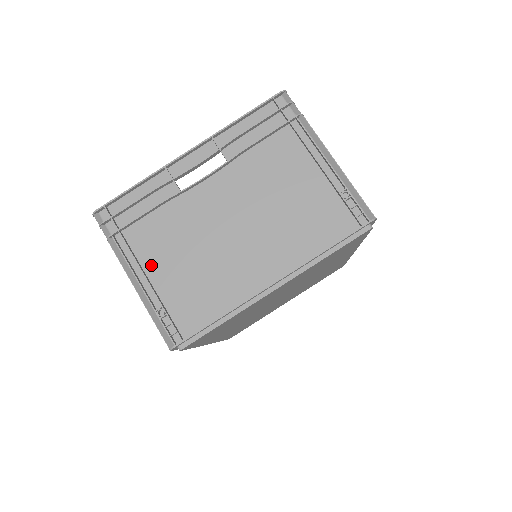
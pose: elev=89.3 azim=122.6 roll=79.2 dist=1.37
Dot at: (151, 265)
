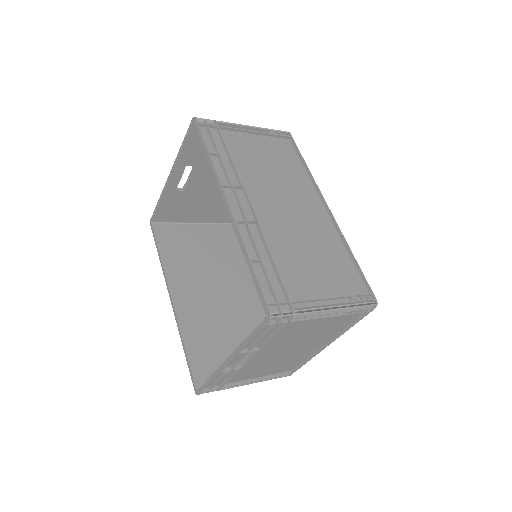
Dot at: (250, 377)
